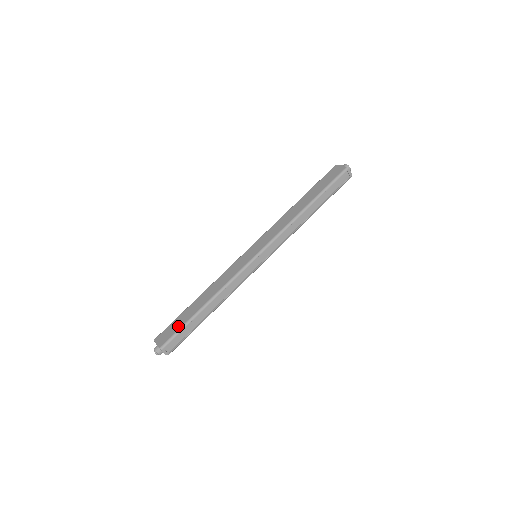
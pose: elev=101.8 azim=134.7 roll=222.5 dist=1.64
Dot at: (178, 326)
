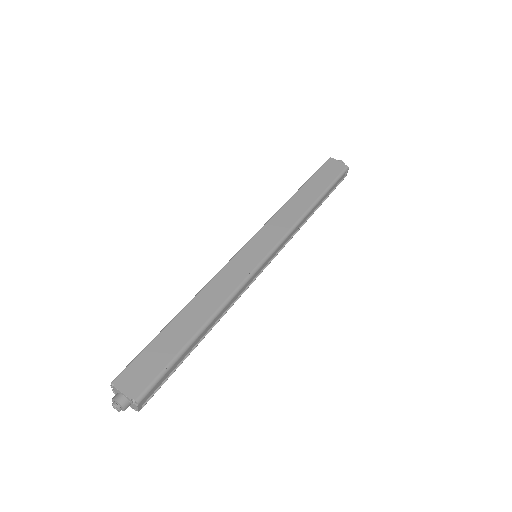
Dot at: (162, 360)
